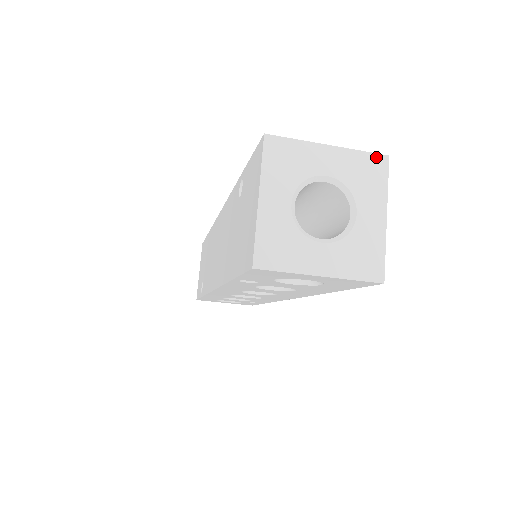
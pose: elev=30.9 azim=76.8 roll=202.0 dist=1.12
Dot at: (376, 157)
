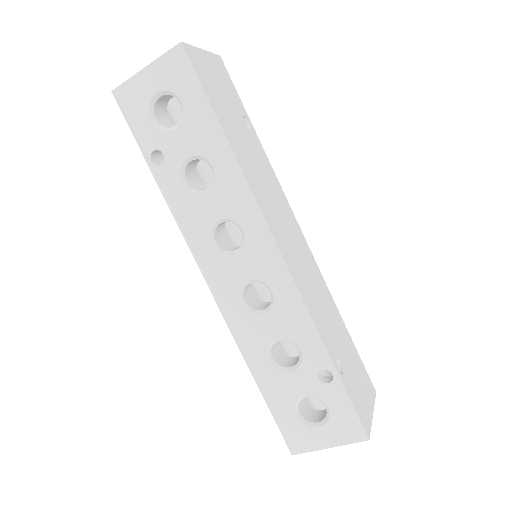
Dot at: occluded
